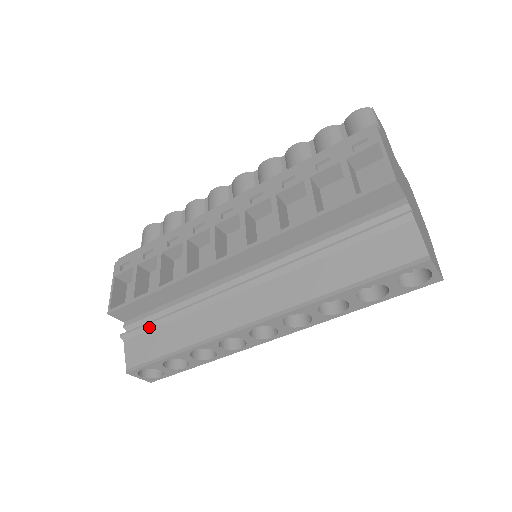
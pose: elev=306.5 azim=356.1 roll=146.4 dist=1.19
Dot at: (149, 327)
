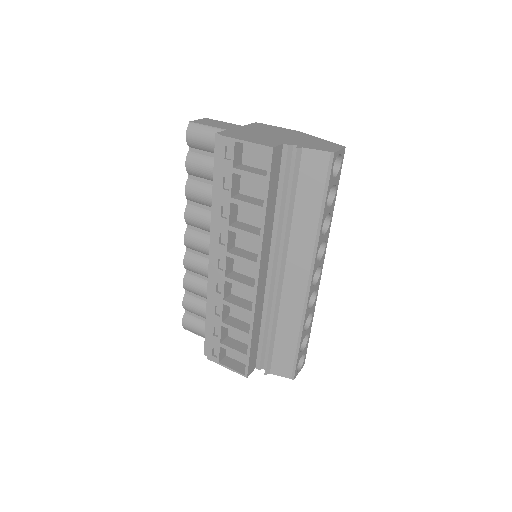
Dot at: (271, 352)
